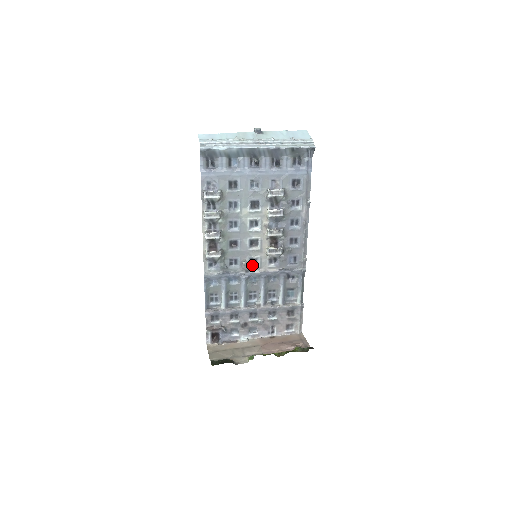
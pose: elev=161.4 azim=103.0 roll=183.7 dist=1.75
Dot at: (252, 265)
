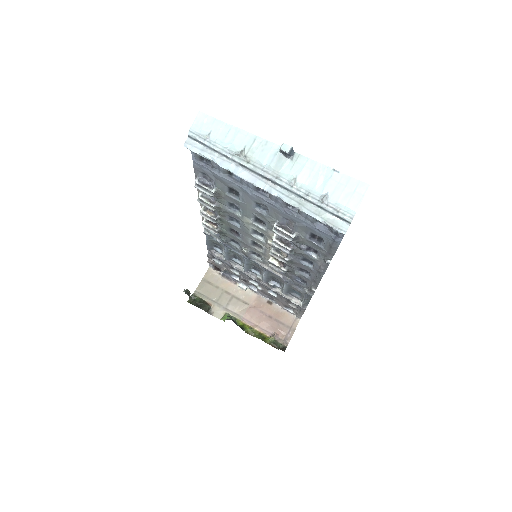
Dot at: (255, 255)
